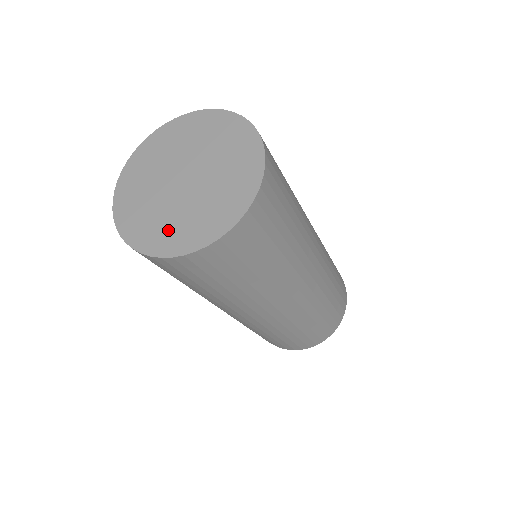
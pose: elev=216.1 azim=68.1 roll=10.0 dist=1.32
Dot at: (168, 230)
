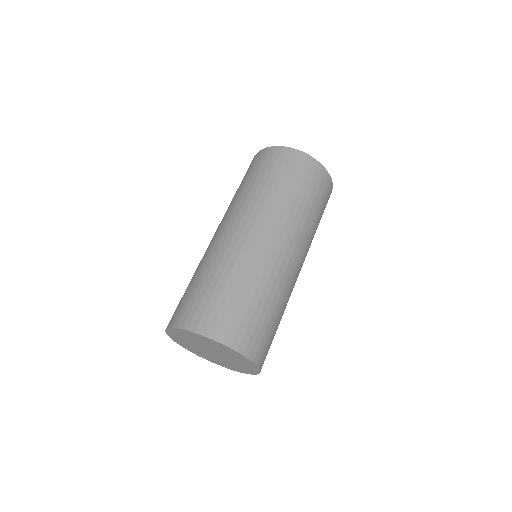
Dot at: occluded
